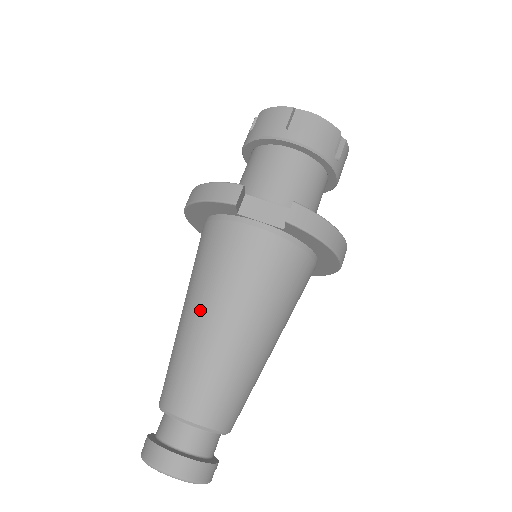
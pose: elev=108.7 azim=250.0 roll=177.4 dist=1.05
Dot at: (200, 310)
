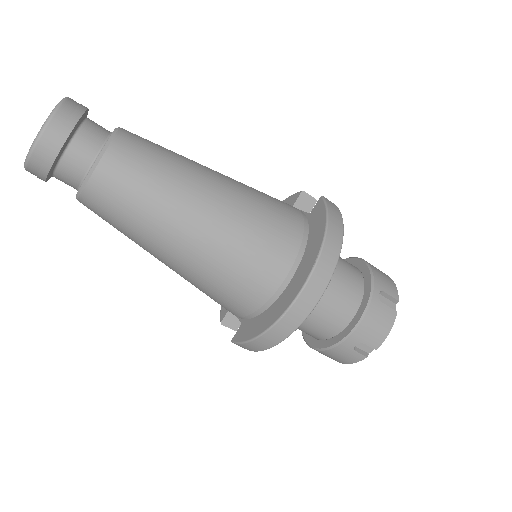
Dot at: occluded
